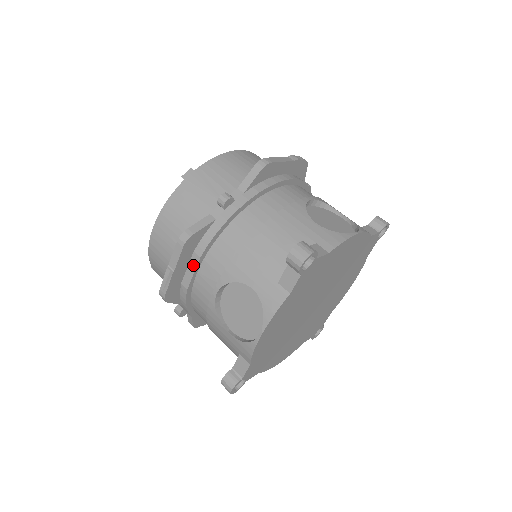
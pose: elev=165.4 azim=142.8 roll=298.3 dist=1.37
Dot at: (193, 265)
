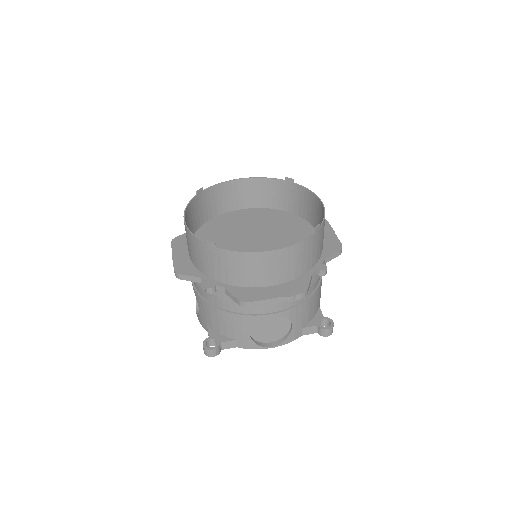
Dot at: occluded
